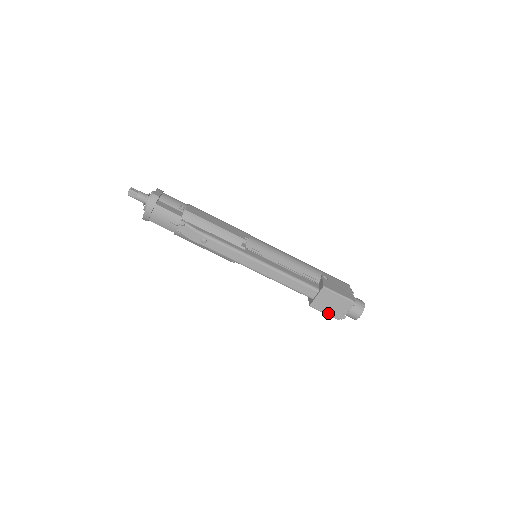
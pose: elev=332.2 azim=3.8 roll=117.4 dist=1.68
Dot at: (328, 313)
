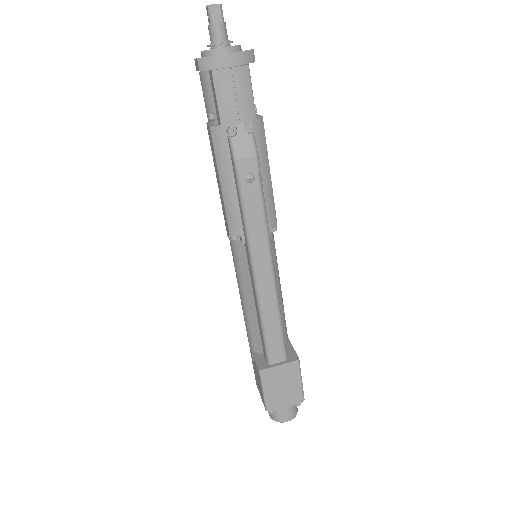
Dot at: (267, 394)
